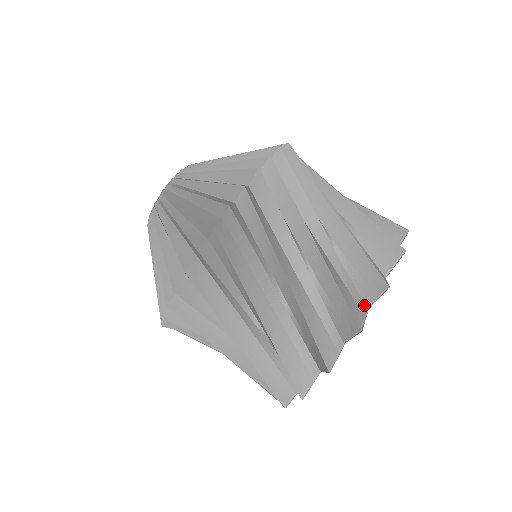
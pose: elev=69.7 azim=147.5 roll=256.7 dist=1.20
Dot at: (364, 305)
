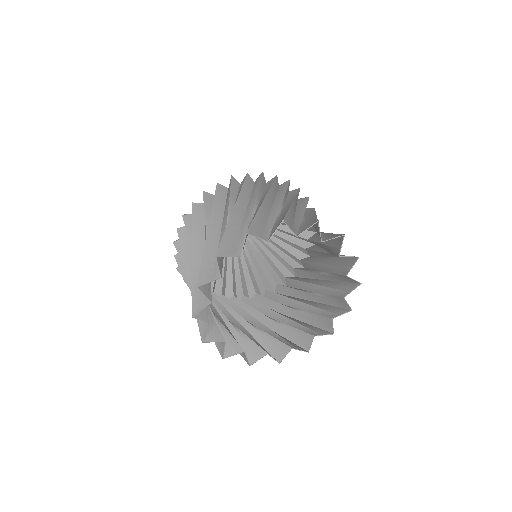
Dot at: (297, 234)
